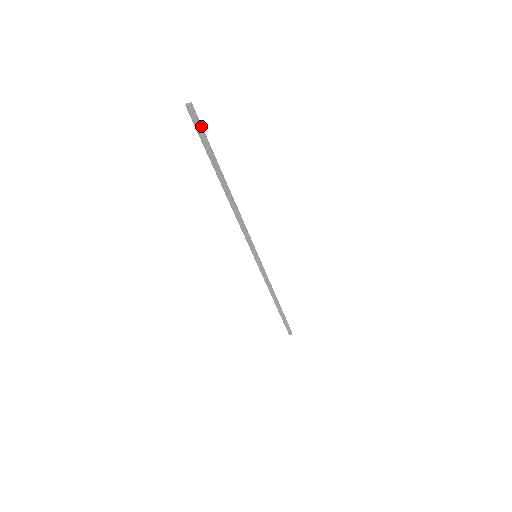
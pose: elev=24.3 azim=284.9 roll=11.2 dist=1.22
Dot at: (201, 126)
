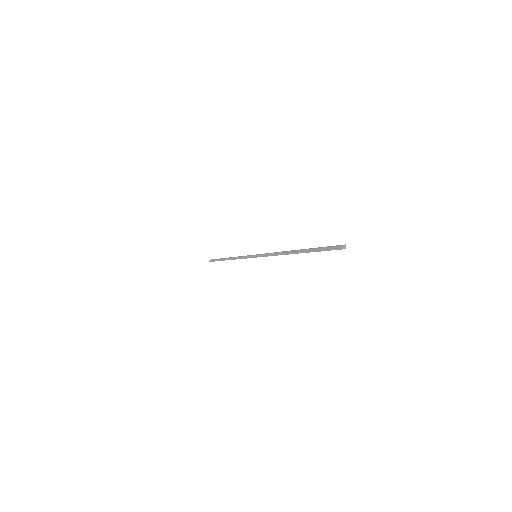
Dot at: (332, 247)
